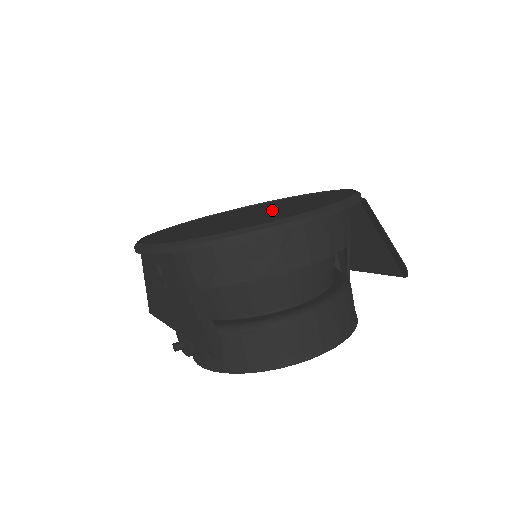
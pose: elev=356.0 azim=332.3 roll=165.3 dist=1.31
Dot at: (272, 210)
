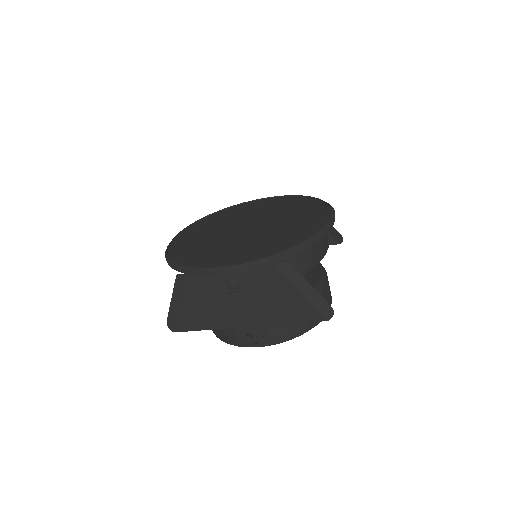
Dot at: (265, 219)
